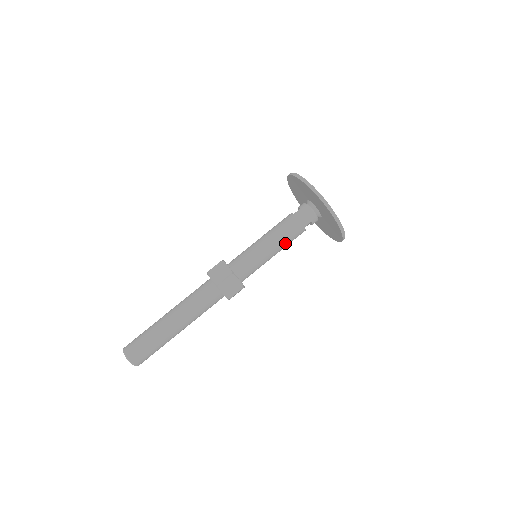
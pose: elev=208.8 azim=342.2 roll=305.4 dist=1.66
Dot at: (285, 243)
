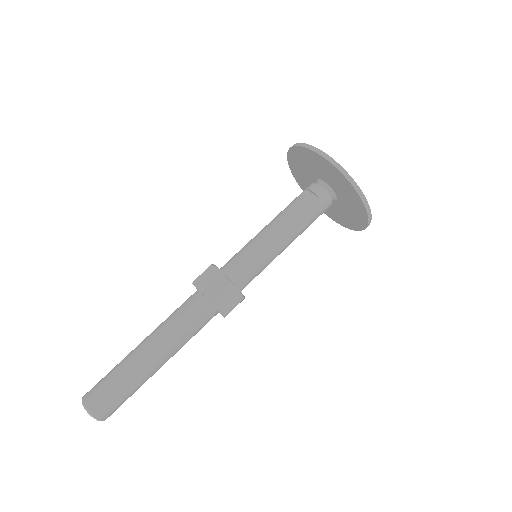
Dot at: occluded
